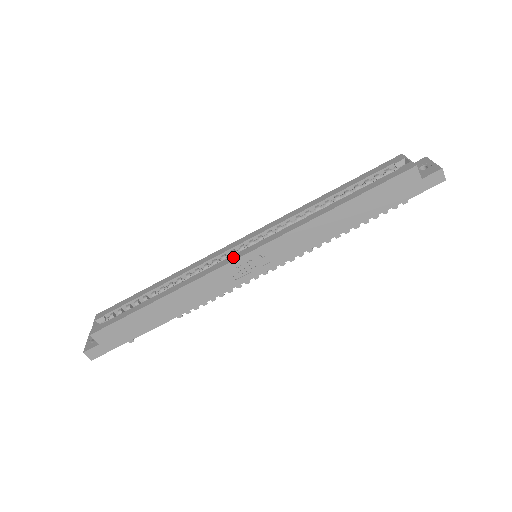
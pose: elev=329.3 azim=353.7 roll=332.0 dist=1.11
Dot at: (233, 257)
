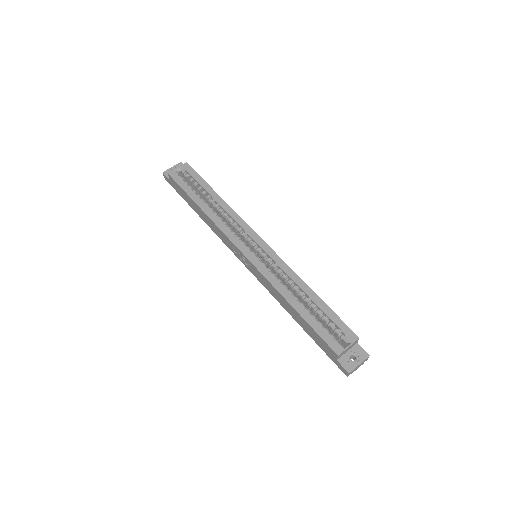
Dot at: (240, 245)
